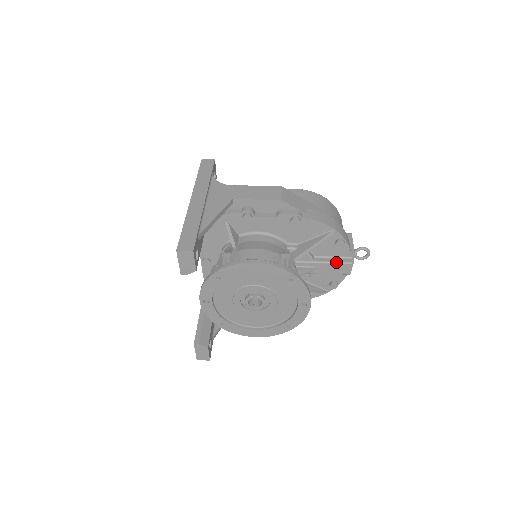
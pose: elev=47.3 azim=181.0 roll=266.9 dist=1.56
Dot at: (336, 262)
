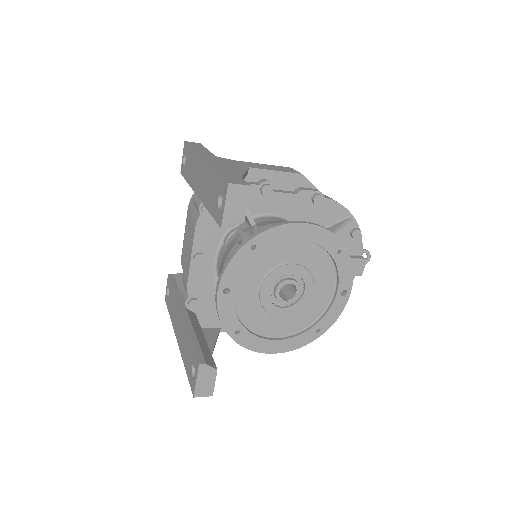
Dot at: occluded
